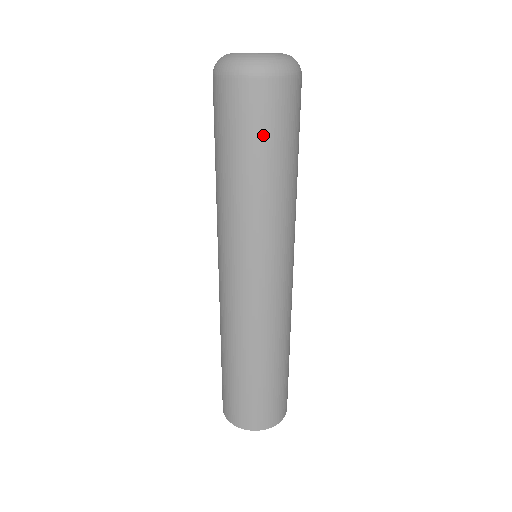
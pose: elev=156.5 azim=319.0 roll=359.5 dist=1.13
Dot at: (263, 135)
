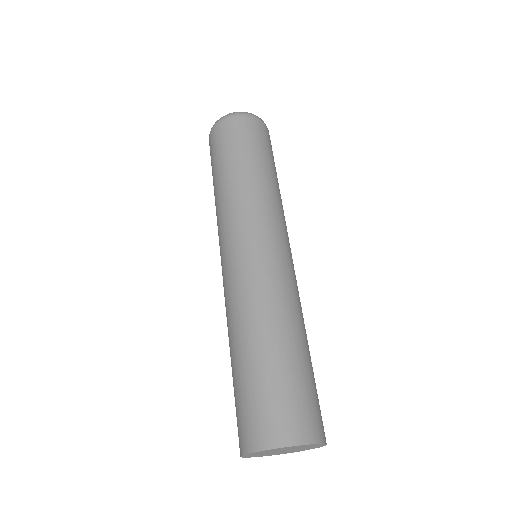
Dot at: (237, 145)
